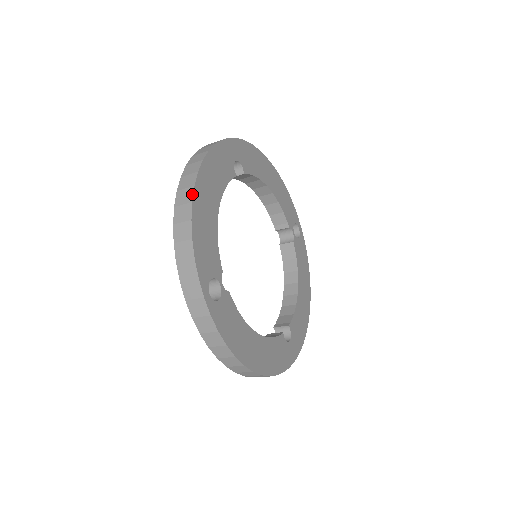
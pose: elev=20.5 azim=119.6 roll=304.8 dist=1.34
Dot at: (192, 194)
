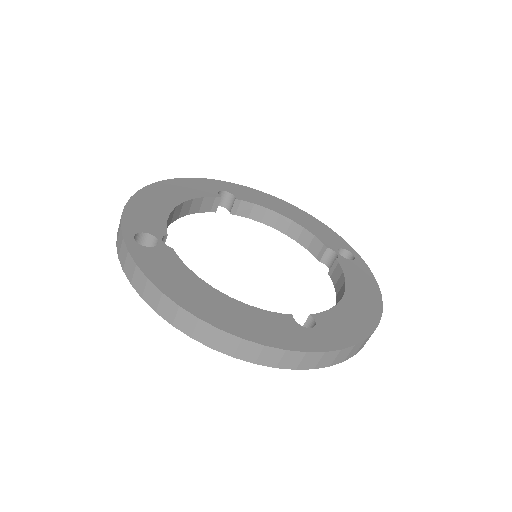
Dot at: (141, 190)
